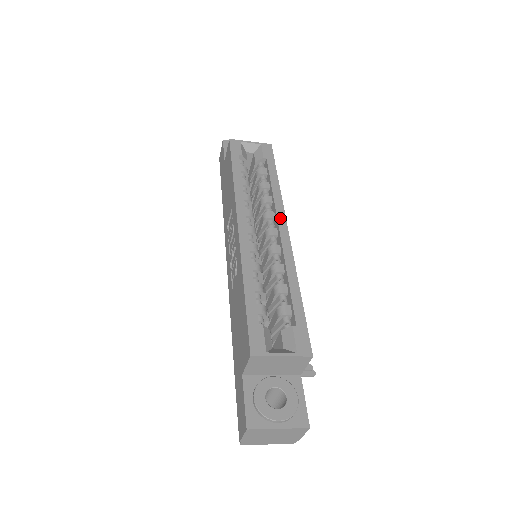
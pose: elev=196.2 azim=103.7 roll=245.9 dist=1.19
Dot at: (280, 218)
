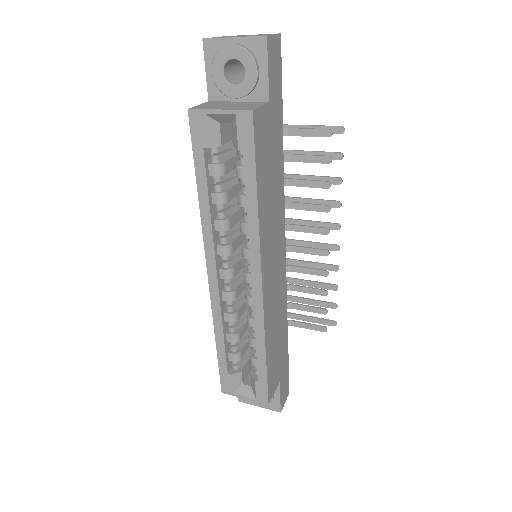
Dot at: (254, 267)
